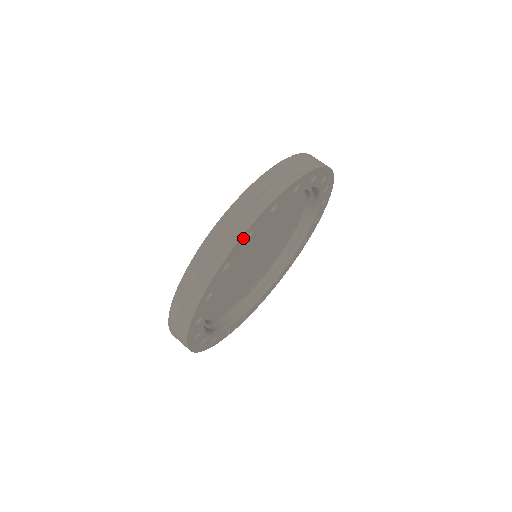
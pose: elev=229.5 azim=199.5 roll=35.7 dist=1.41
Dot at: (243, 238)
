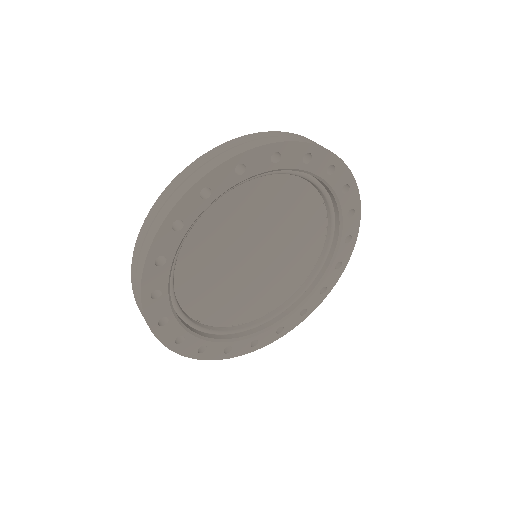
Dot at: (271, 150)
